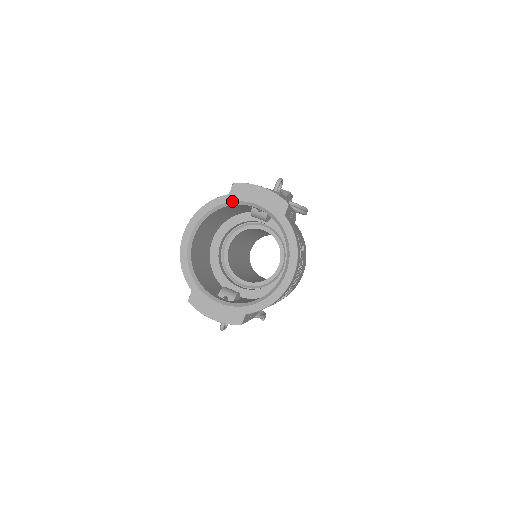
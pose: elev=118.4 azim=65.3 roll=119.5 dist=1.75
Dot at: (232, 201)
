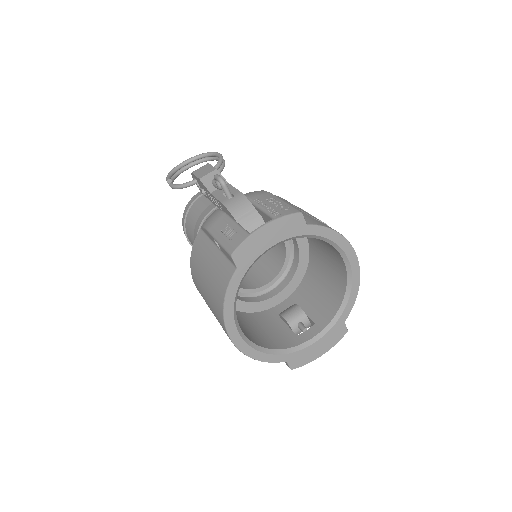
Dot at: (247, 270)
